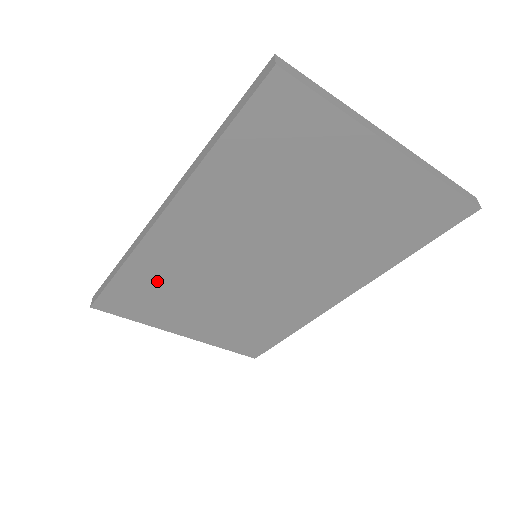
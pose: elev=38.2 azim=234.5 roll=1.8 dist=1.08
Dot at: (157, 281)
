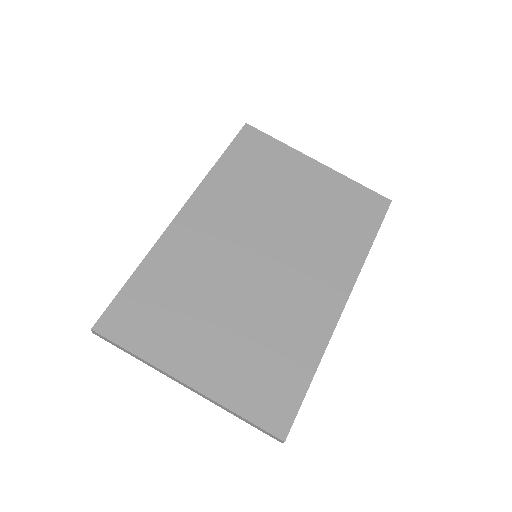
Dot at: (170, 282)
